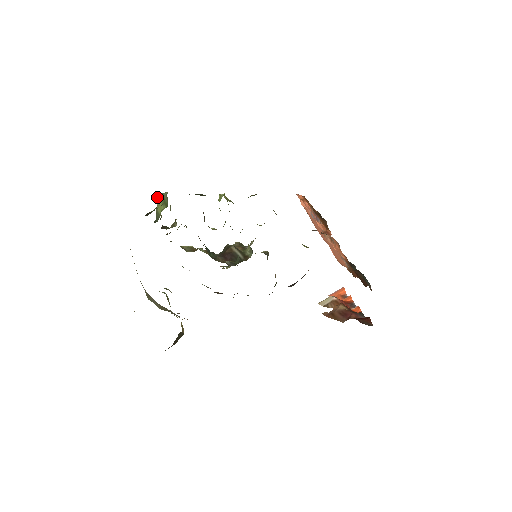
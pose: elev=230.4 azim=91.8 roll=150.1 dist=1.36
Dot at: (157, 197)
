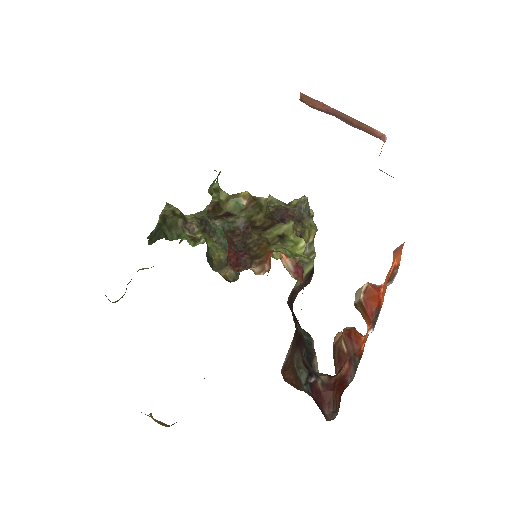
Dot at: occluded
